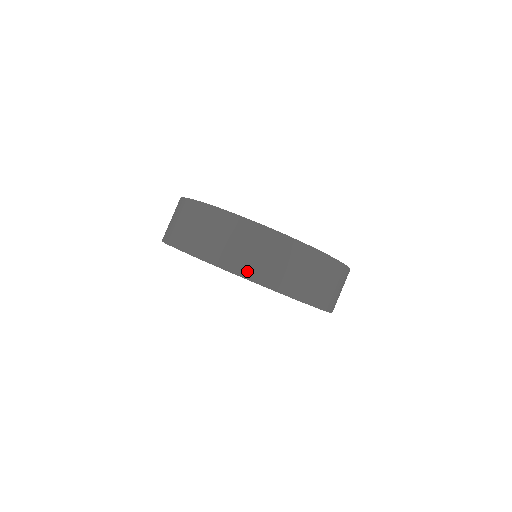
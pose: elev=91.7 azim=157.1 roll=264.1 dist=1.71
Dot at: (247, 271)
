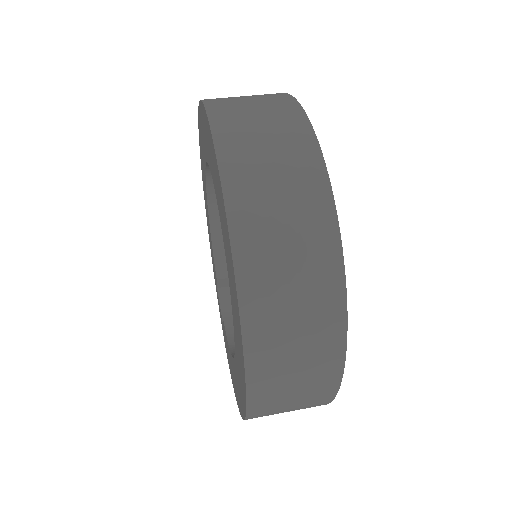
Dot at: (234, 172)
